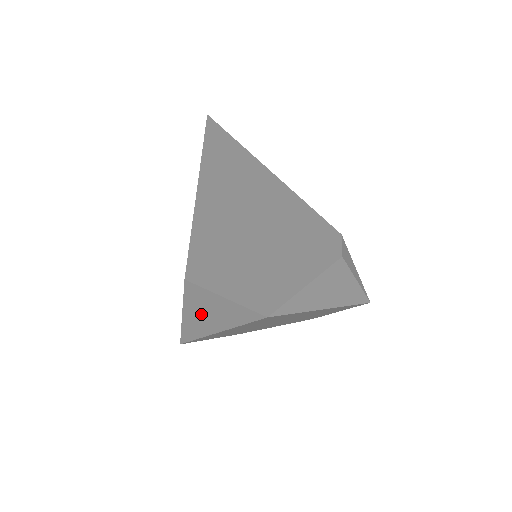
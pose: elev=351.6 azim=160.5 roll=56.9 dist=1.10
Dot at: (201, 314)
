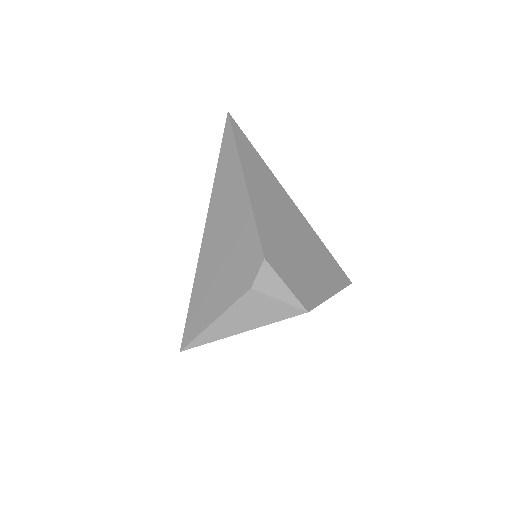
Dot at: occluded
